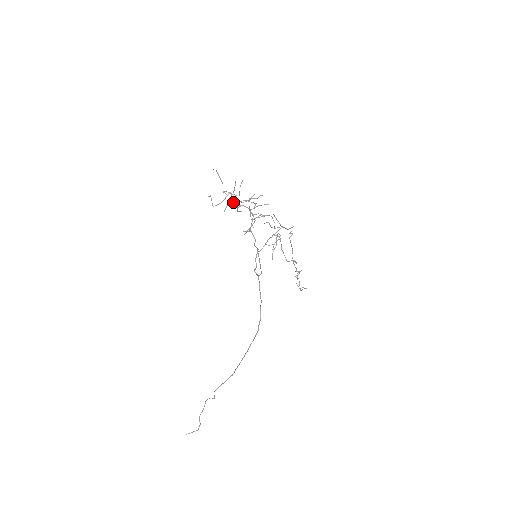
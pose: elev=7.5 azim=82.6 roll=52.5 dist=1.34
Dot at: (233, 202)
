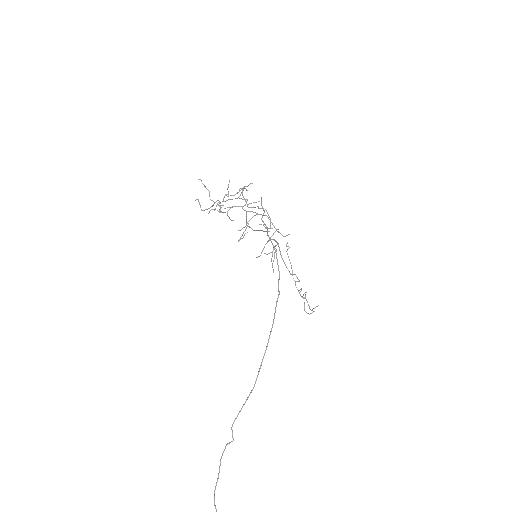
Dot at: (222, 205)
